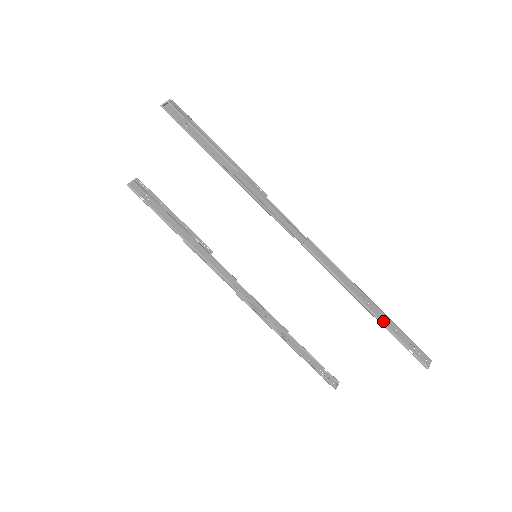
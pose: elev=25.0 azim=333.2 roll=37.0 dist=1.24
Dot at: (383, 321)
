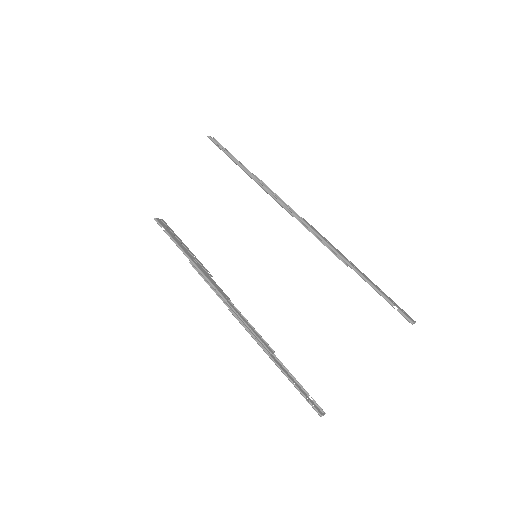
Dot at: (368, 280)
